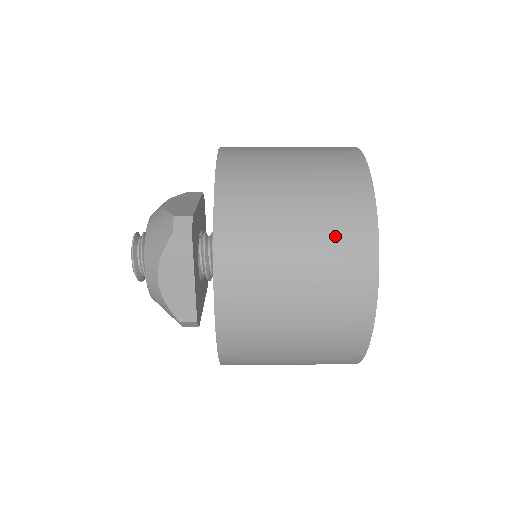
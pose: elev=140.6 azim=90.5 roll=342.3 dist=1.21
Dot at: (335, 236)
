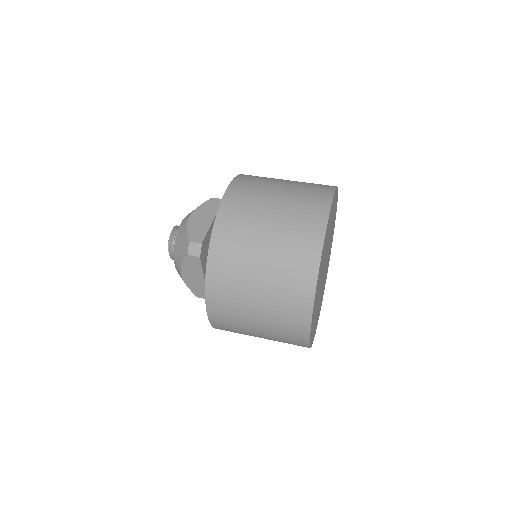
Dot at: (285, 292)
